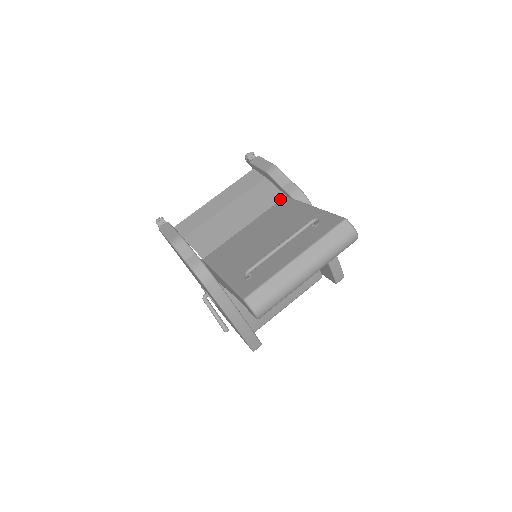
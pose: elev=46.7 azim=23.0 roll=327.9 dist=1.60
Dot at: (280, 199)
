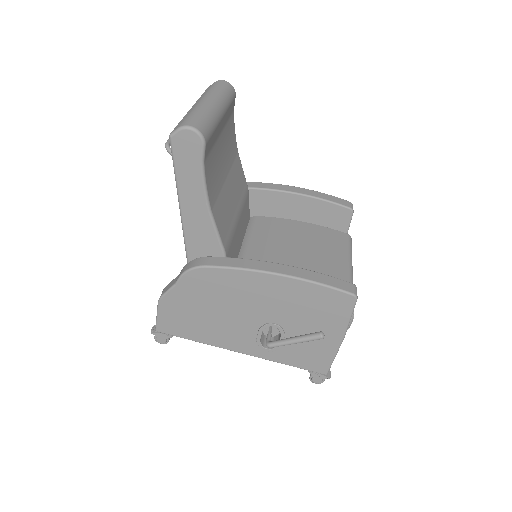
Dot at: occluded
